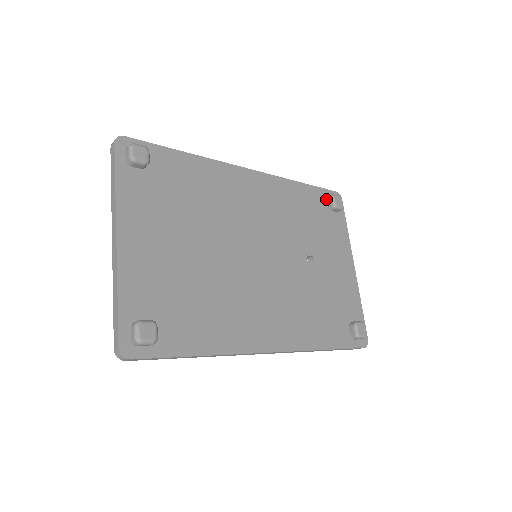
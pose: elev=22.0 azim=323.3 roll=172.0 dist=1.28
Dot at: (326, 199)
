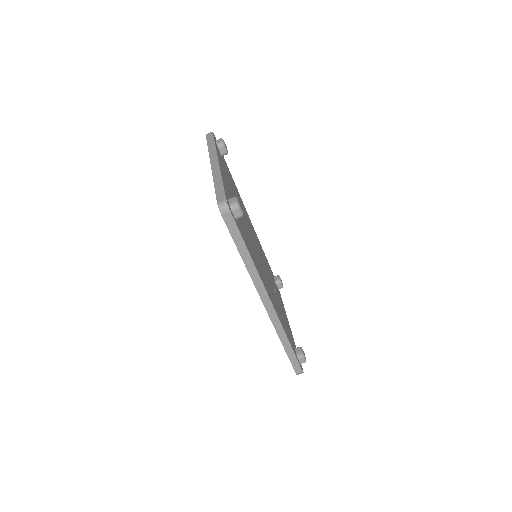
Dot at: (273, 276)
